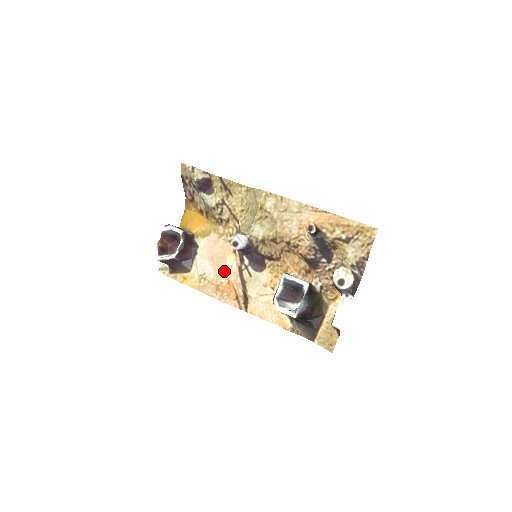
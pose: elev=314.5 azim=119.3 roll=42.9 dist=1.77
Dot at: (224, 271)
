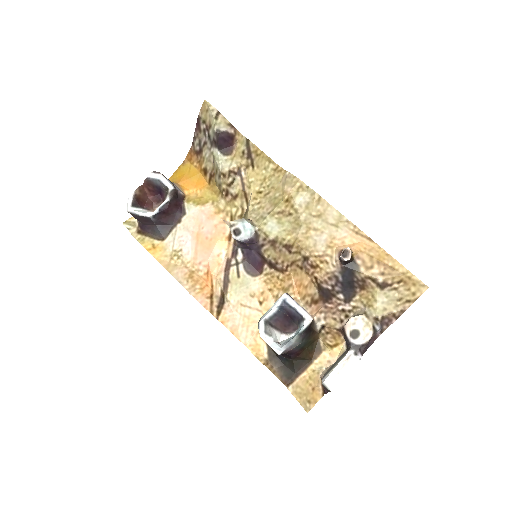
Dot at: (207, 257)
